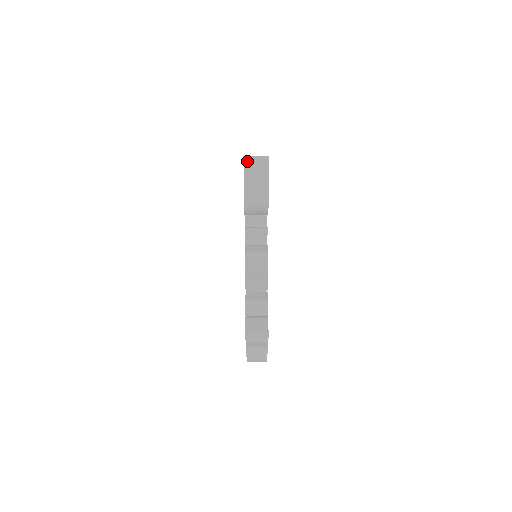
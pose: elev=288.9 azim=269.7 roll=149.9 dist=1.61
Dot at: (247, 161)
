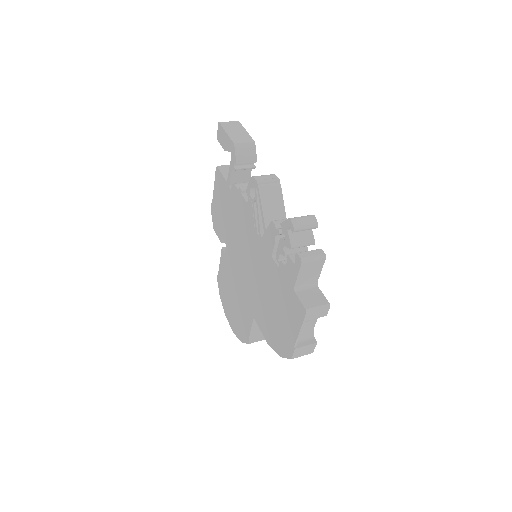
Dot at: (223, 123)
